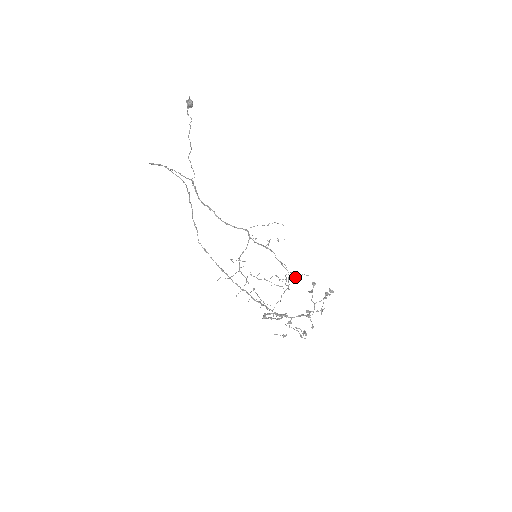
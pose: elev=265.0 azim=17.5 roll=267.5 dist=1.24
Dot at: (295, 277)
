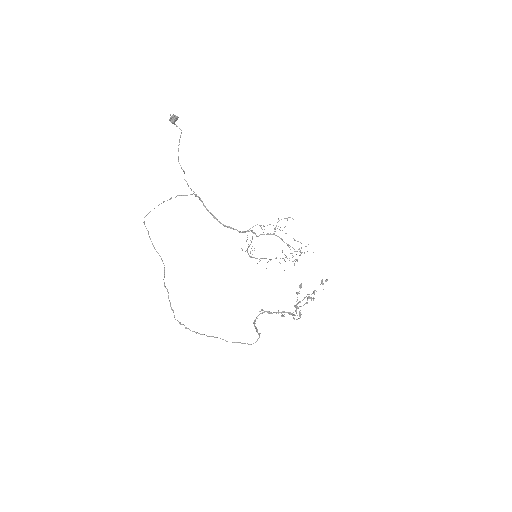
Dot at: occluded
